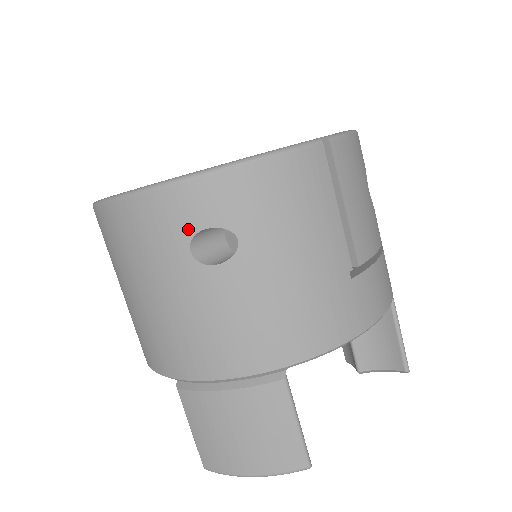
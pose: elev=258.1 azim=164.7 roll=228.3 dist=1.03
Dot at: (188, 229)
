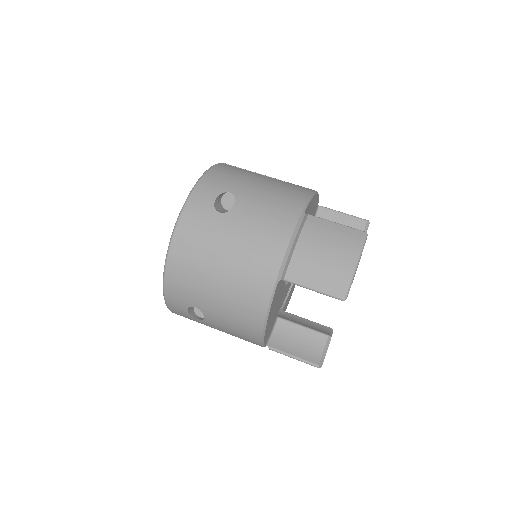
Dot at: (209, 207)
